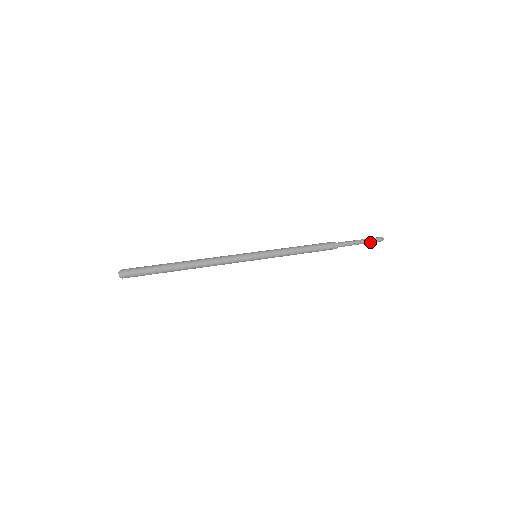
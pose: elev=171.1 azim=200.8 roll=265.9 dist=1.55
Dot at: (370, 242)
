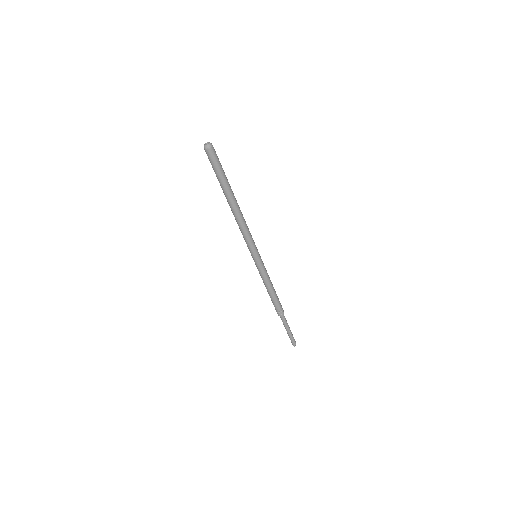
Dot at: (292, 337)
